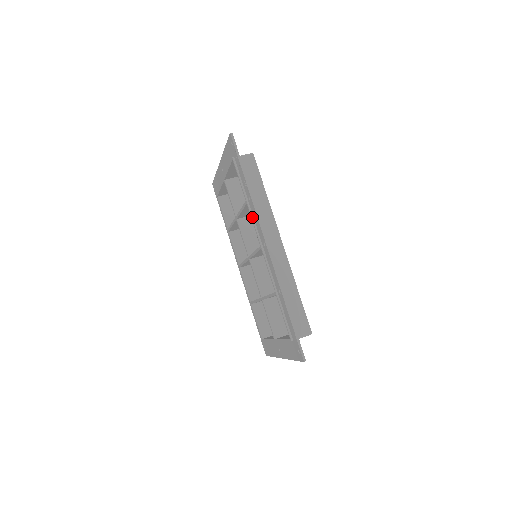
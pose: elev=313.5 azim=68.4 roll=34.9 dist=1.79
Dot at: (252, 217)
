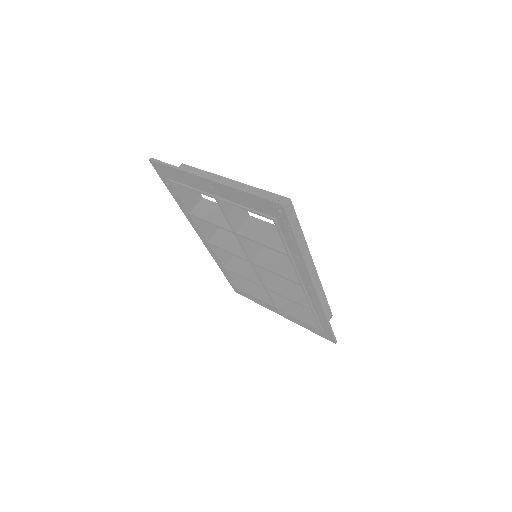
Dot at: (295, 267)
